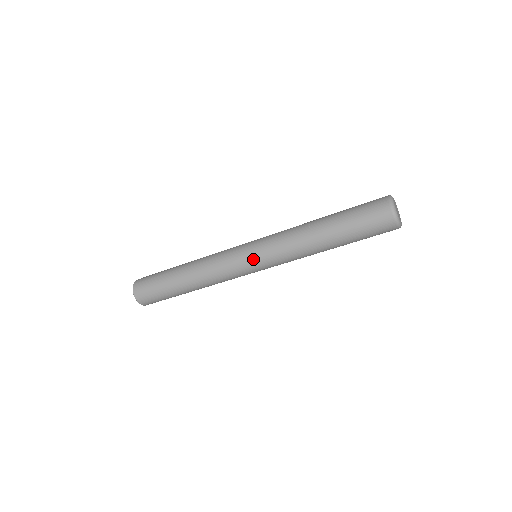
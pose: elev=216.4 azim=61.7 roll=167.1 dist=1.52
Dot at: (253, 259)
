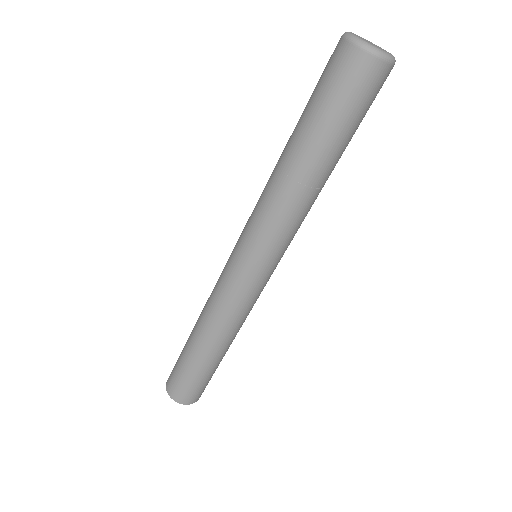
Dot at: (236, 246)
